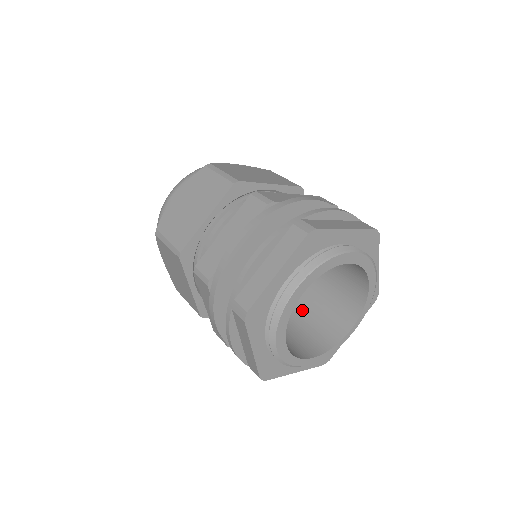
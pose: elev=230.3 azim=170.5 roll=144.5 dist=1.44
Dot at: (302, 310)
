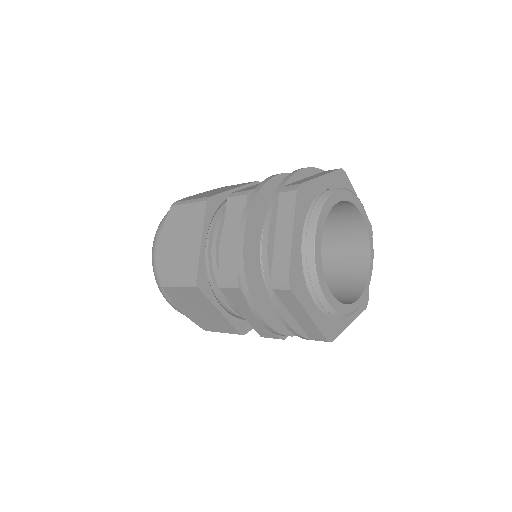
Dot at: occluded
